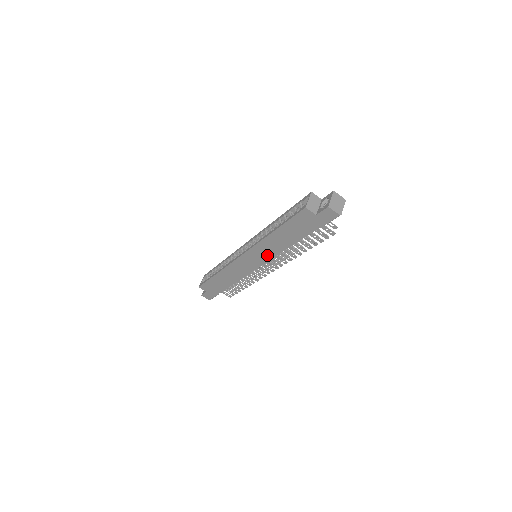
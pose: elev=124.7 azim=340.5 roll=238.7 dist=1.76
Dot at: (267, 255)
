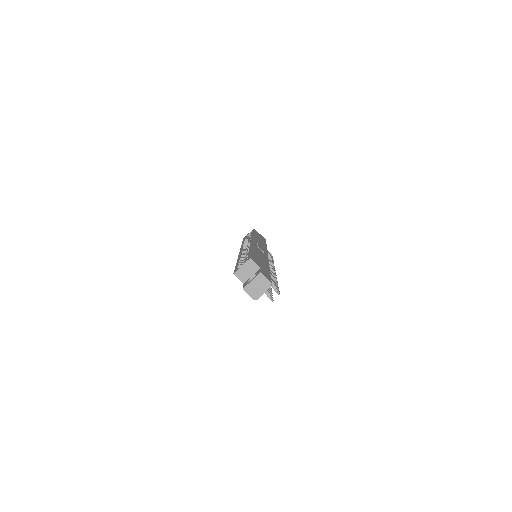
Dot at: occluded
